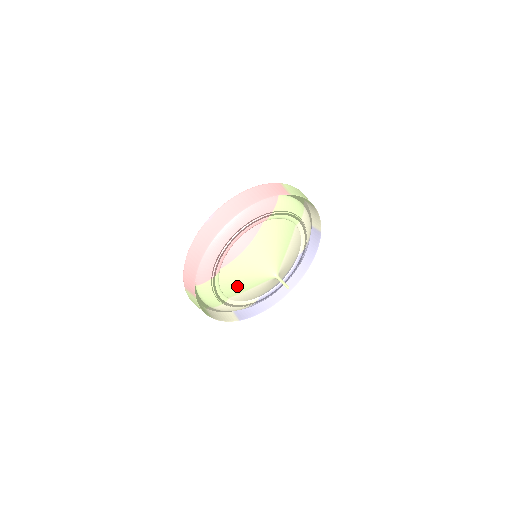
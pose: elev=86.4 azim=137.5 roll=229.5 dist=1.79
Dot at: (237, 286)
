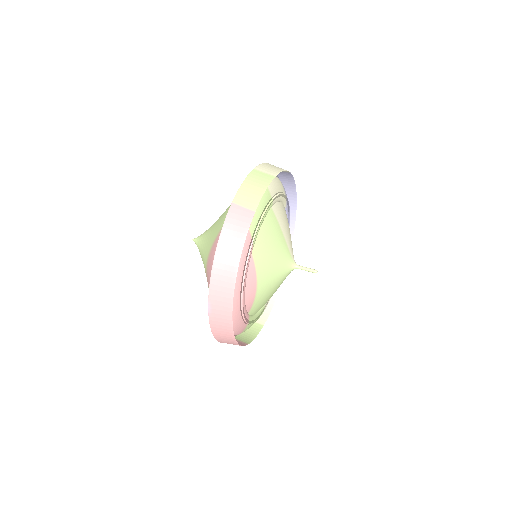
Dot at: occluded
